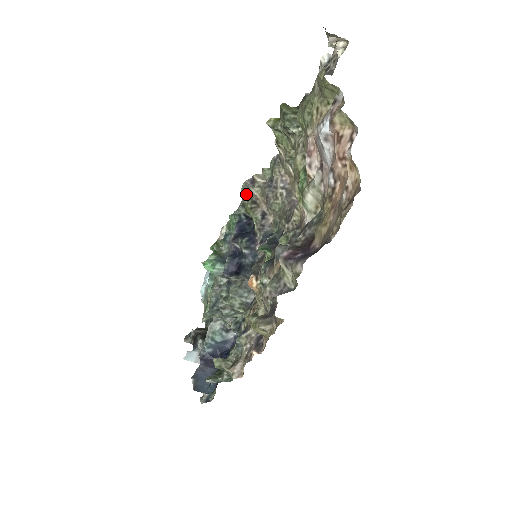
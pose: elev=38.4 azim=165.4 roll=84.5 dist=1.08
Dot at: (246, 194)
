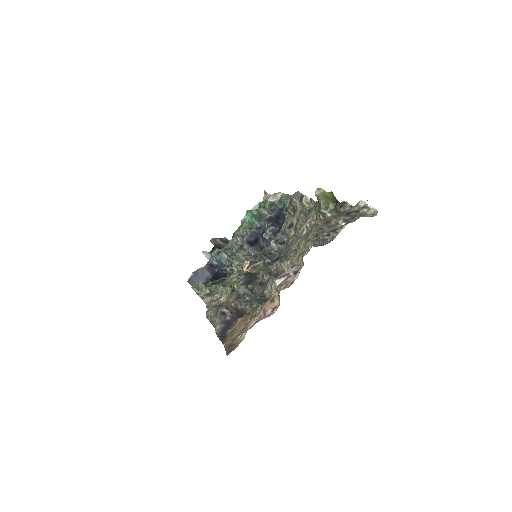
Dot at: (292, 201)
